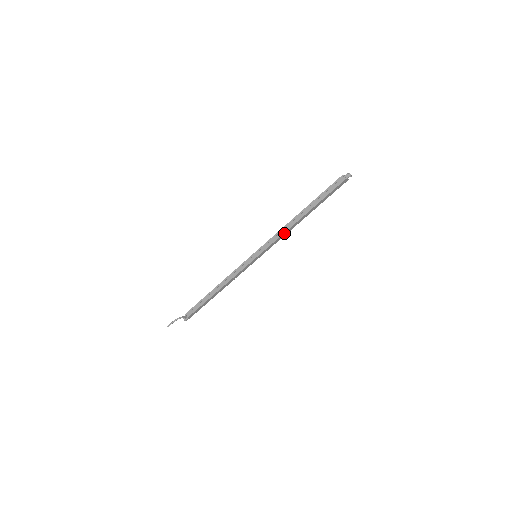
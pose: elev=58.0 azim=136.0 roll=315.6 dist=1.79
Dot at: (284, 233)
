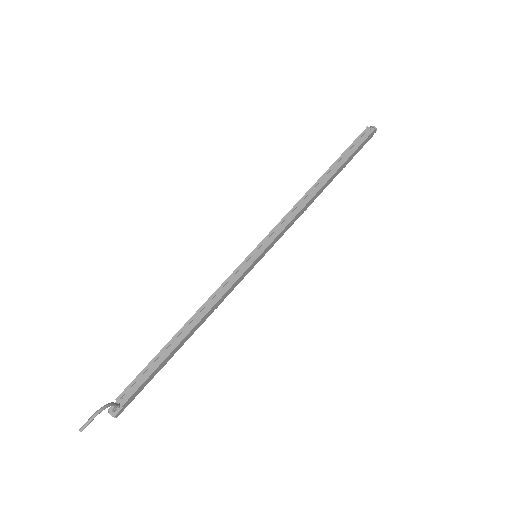
Dot at: (300, 211)
